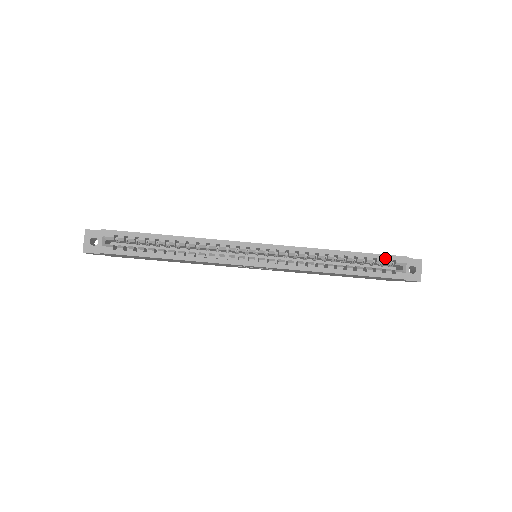
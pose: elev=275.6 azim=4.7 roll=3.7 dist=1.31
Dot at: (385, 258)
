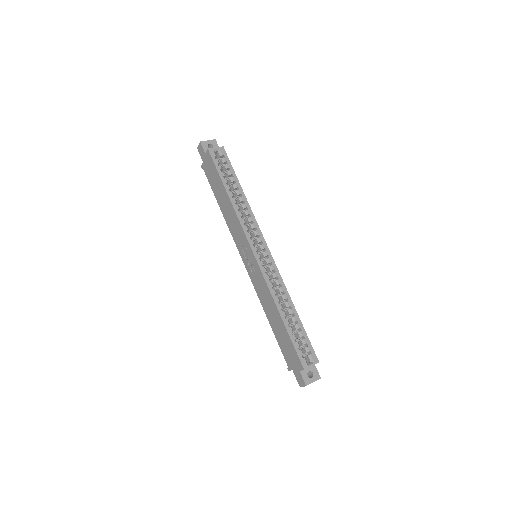
Dot at: (309, 344)
